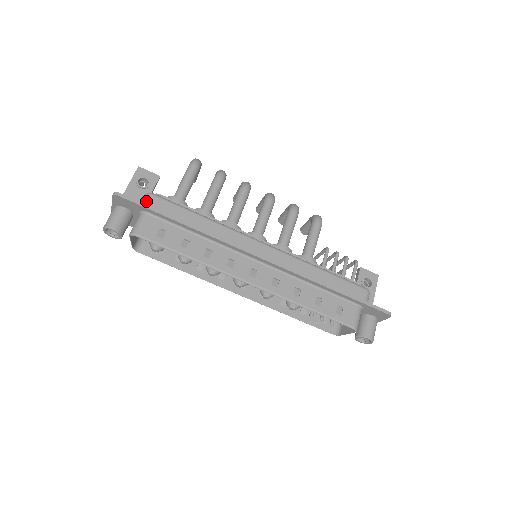
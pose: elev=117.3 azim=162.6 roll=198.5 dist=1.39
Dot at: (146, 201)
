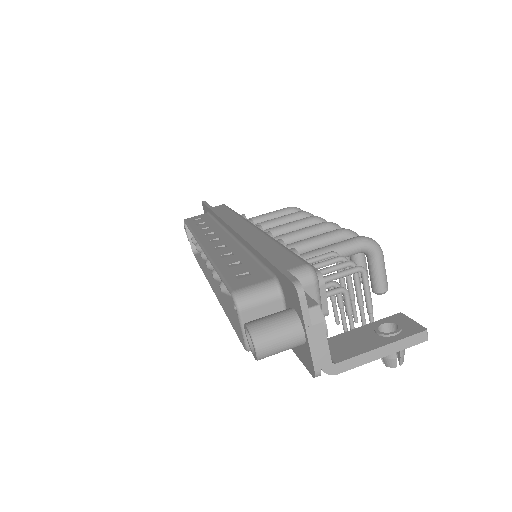
Dot at: occluded
